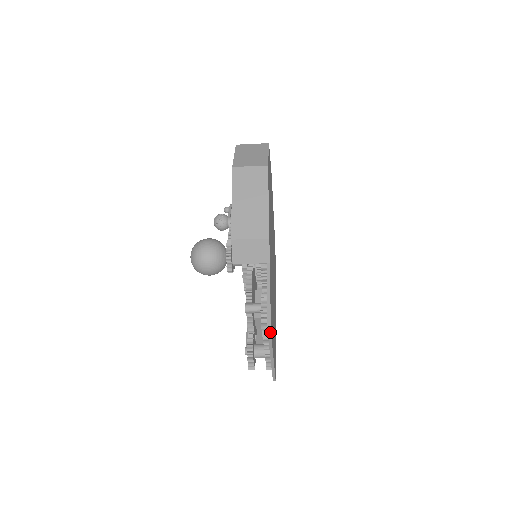
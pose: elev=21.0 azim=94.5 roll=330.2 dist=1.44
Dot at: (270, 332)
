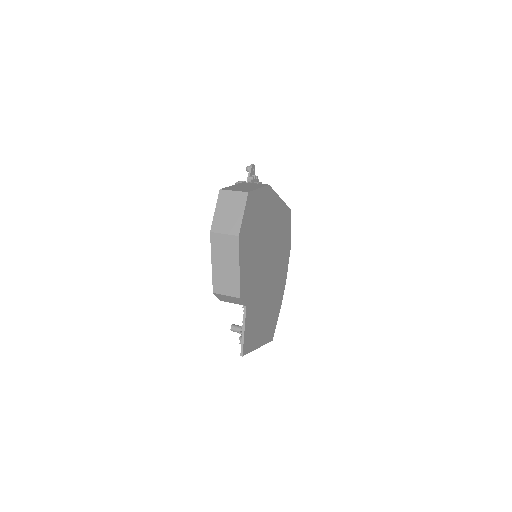
Dot at: occluded
